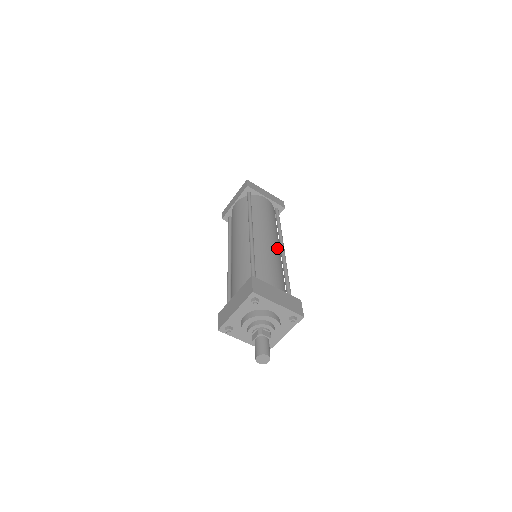
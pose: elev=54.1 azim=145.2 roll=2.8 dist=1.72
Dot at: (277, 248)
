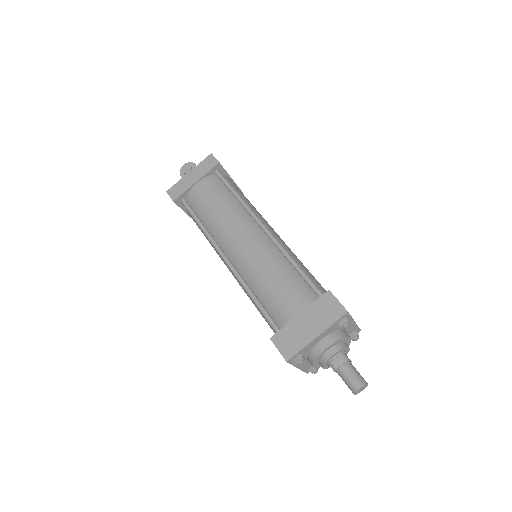
Dot at: occluded
